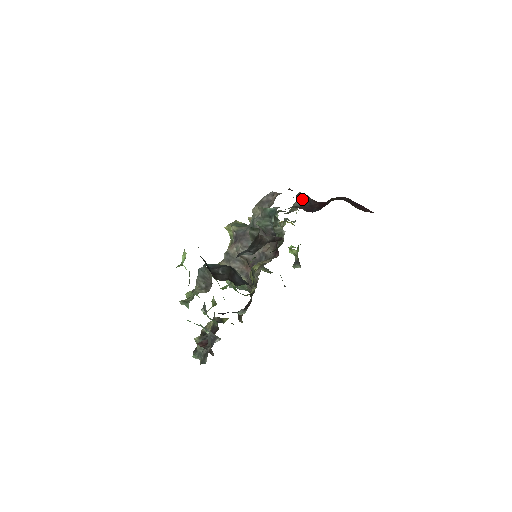
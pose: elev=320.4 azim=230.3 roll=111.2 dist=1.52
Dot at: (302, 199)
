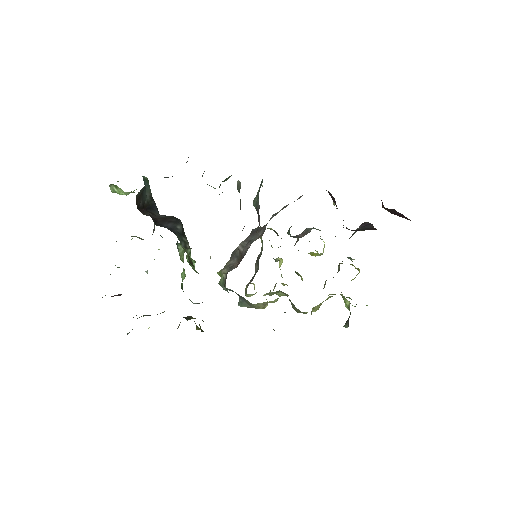
Dot at: (363, 227)
